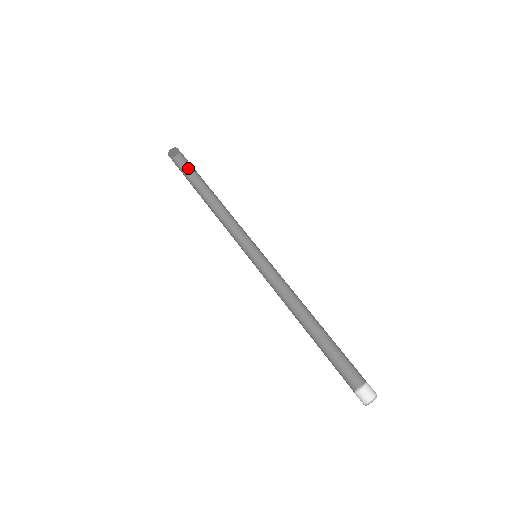
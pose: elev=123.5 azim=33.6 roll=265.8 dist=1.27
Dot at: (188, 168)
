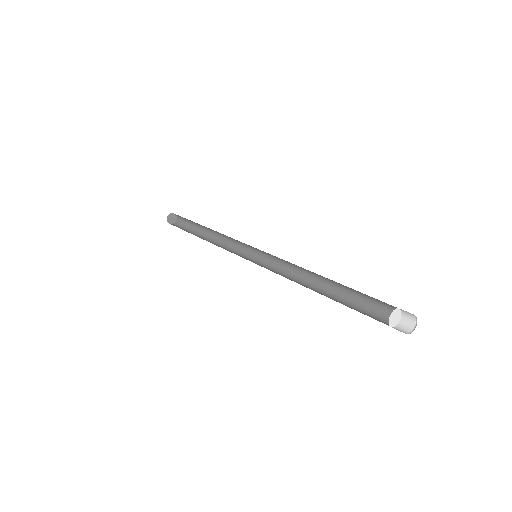
Dot at: (186, 226)
